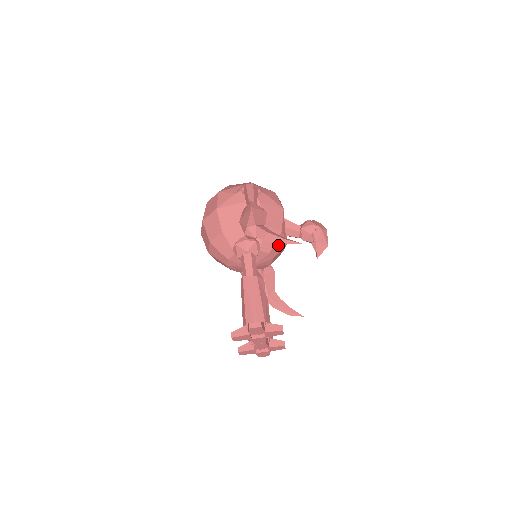
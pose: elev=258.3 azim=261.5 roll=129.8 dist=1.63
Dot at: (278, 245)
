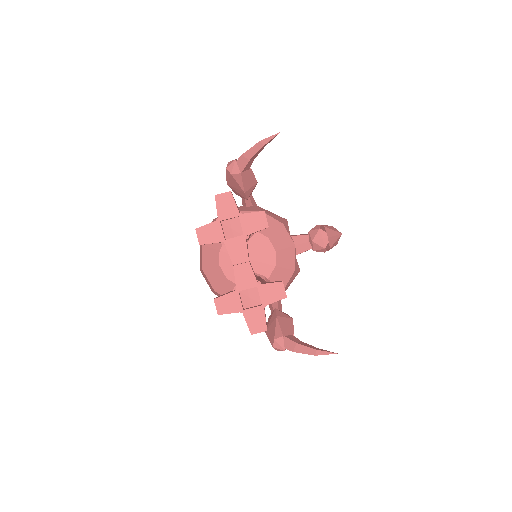
Dot at: (281, 239)
